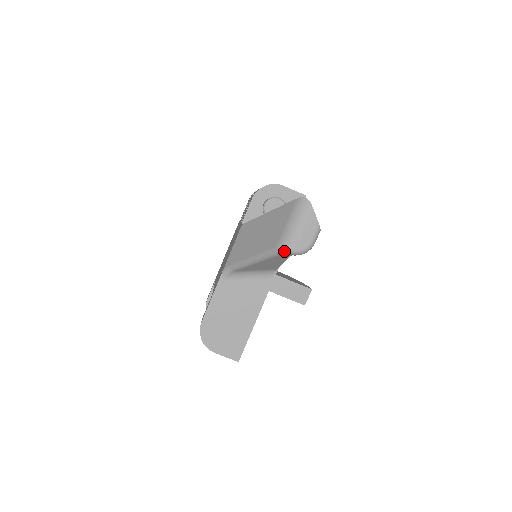
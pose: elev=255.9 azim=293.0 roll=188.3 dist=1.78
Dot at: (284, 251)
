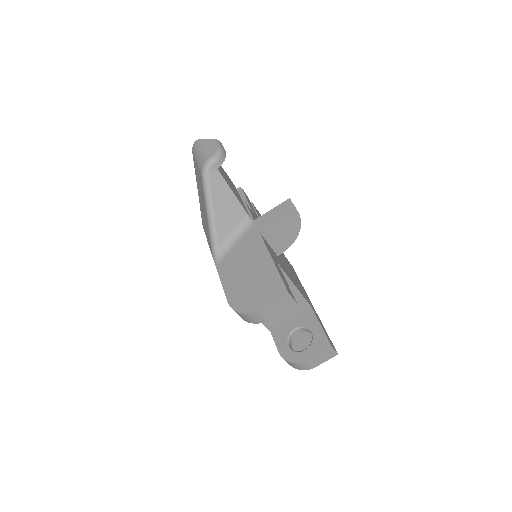
Dot at: (205, 169)
